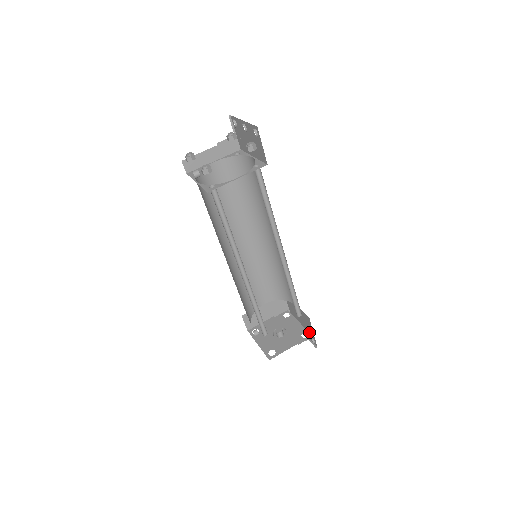
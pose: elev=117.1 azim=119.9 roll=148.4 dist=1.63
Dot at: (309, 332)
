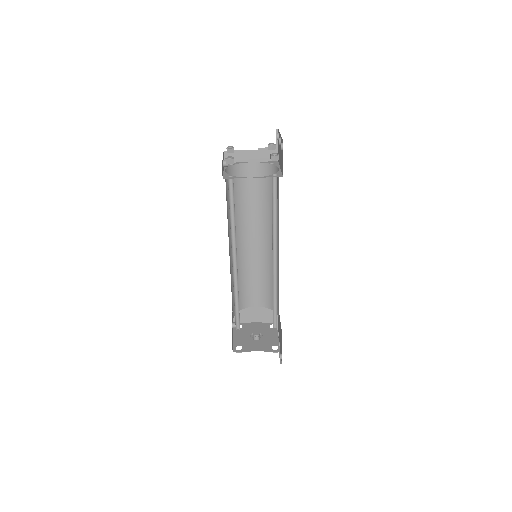
Dot at: occluded
